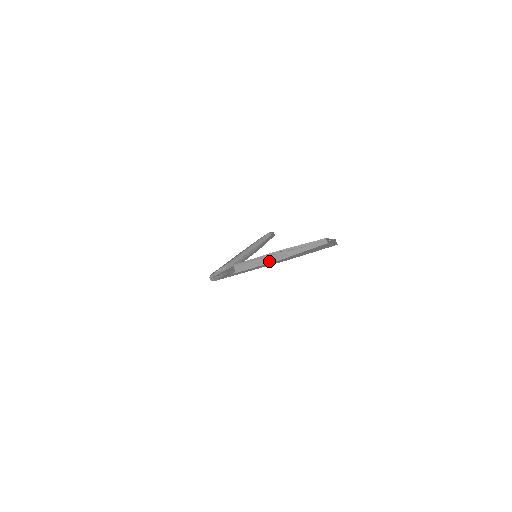
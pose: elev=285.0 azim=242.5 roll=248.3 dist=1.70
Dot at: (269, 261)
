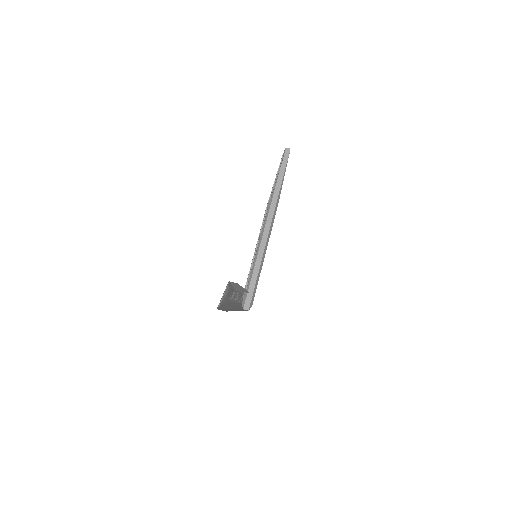
Dot at: occluded
